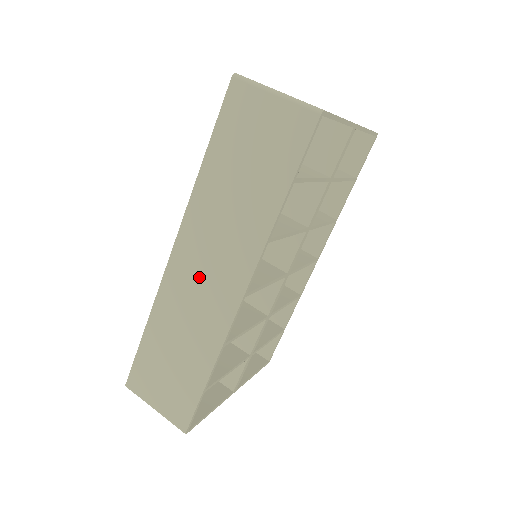
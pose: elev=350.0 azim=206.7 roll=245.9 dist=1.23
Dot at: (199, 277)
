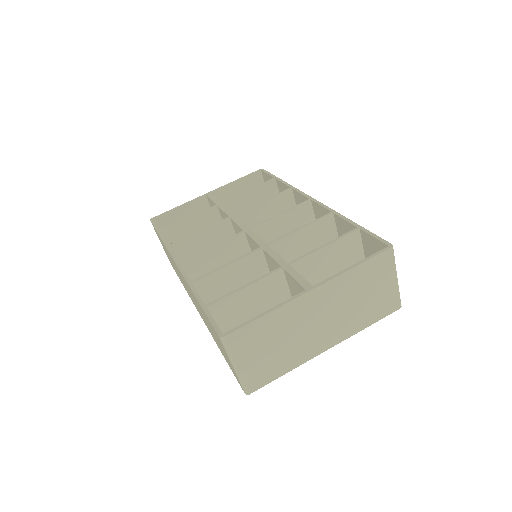
Dot at: (185, 284)
